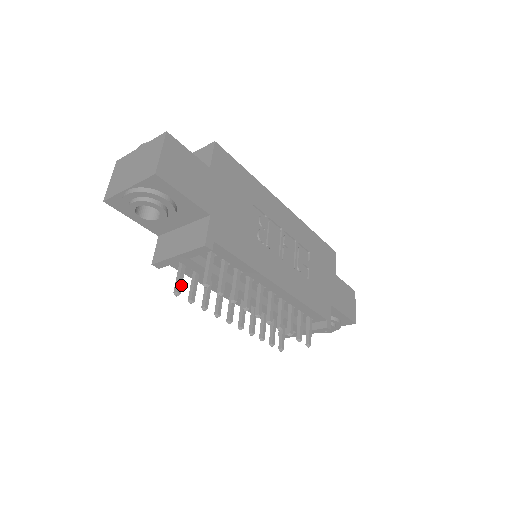
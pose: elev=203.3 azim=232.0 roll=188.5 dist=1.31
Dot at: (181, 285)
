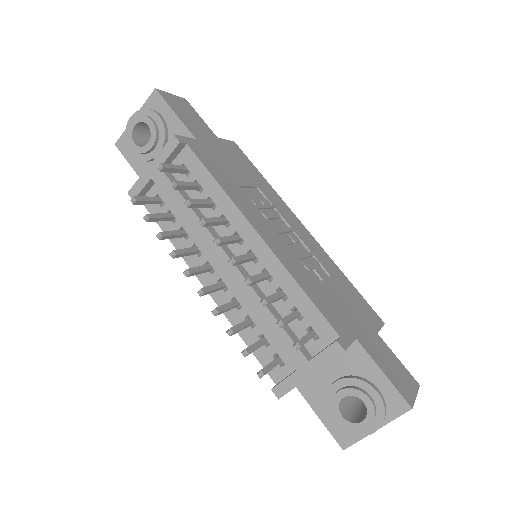
Dot at: (143, 200)
